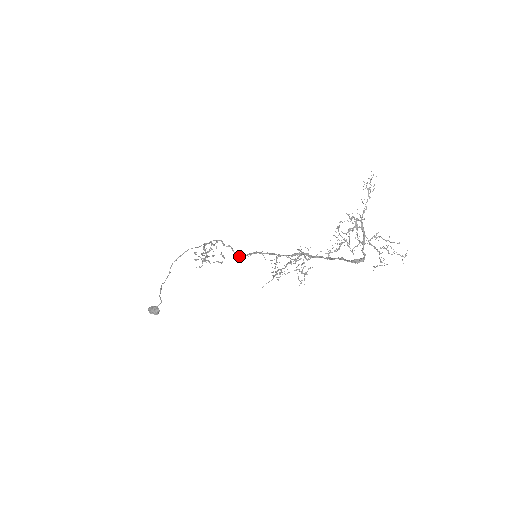
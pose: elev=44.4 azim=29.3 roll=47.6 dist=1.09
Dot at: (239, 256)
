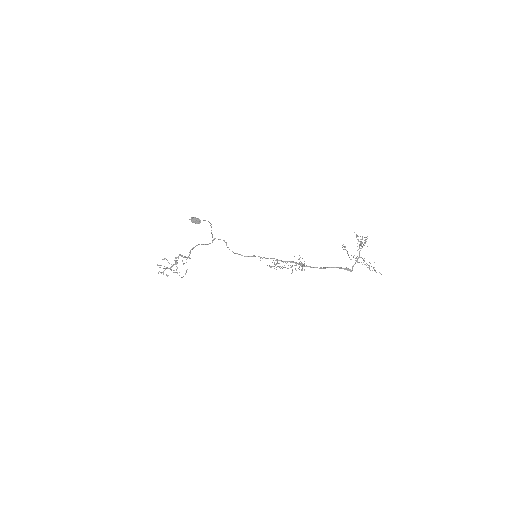
Dot at: (238, 254)
